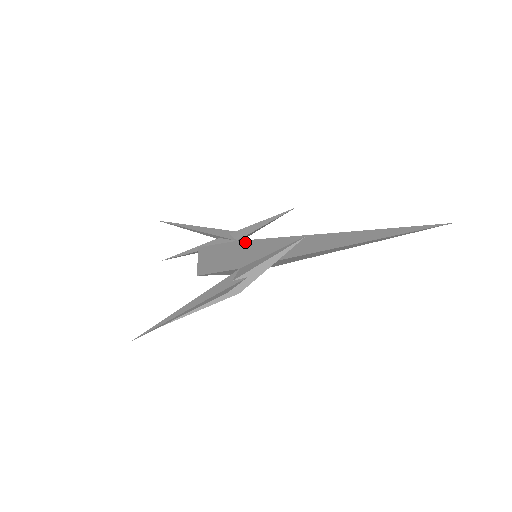
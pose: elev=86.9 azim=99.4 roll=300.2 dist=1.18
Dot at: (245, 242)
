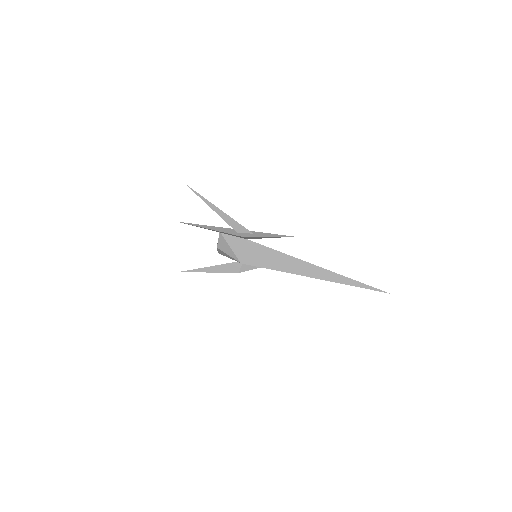
Dot at: occluded
